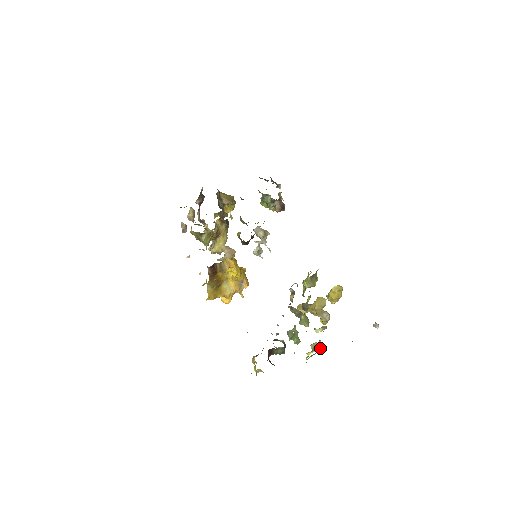
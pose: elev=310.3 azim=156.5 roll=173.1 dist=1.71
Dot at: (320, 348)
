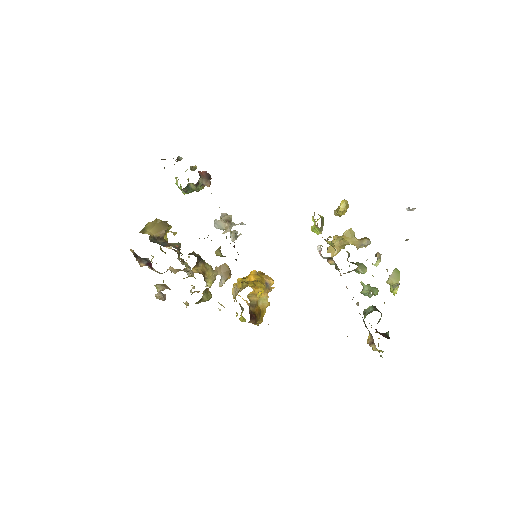
Dot at: (397, 278)
